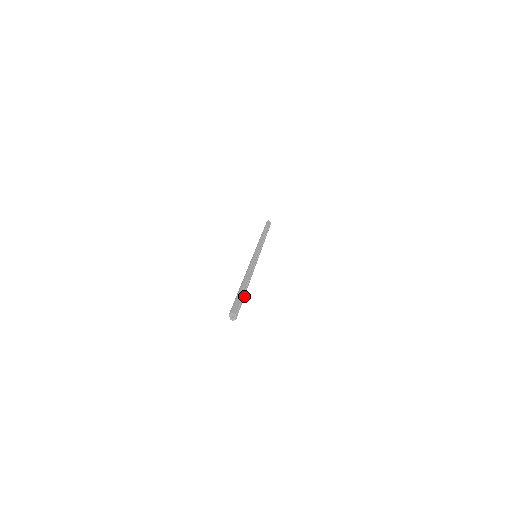
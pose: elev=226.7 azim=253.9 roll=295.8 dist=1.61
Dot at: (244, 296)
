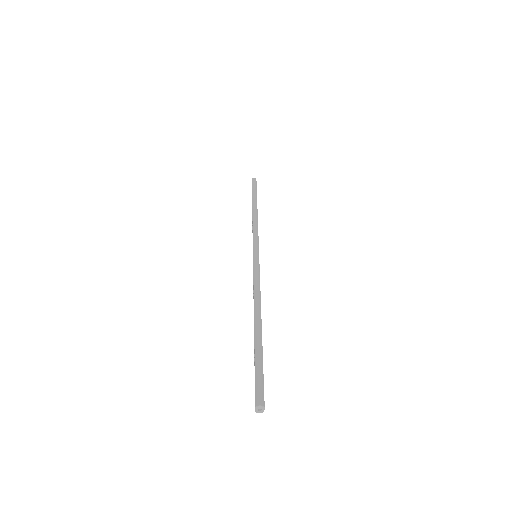
Dot at: (262, 353)
